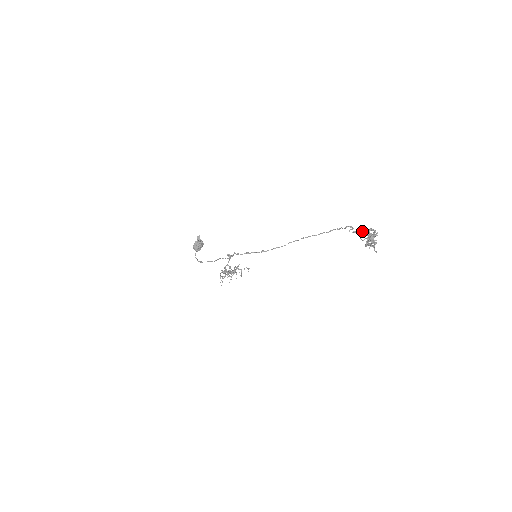
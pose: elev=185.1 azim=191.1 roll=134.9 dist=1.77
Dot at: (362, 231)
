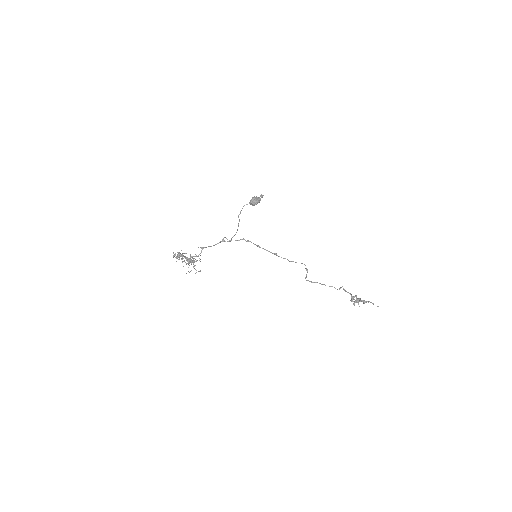
Dot at: occluded
